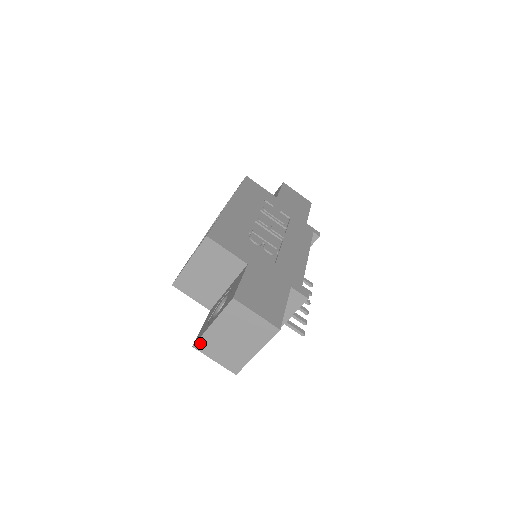
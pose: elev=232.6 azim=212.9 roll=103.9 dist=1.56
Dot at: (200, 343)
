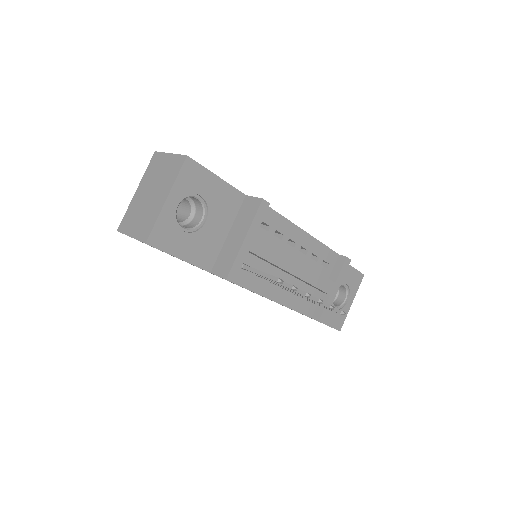
Dot at: (124, 222)
